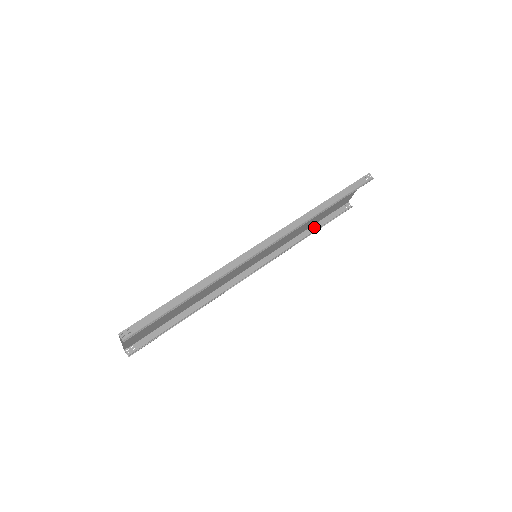
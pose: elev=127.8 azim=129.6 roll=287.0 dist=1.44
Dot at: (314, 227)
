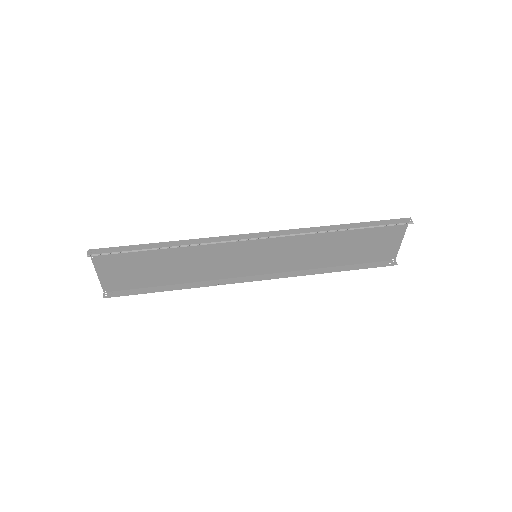
Dot at: (343, 267)
